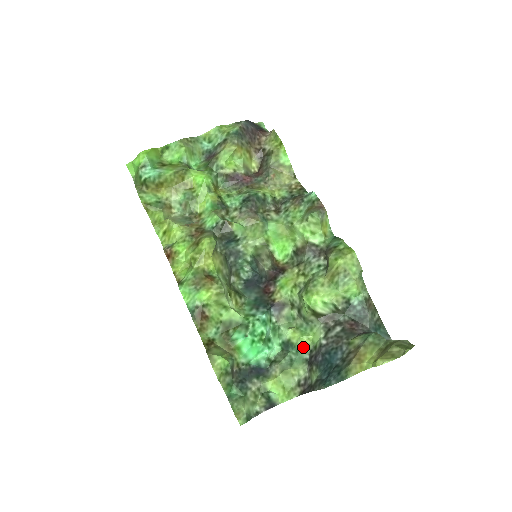
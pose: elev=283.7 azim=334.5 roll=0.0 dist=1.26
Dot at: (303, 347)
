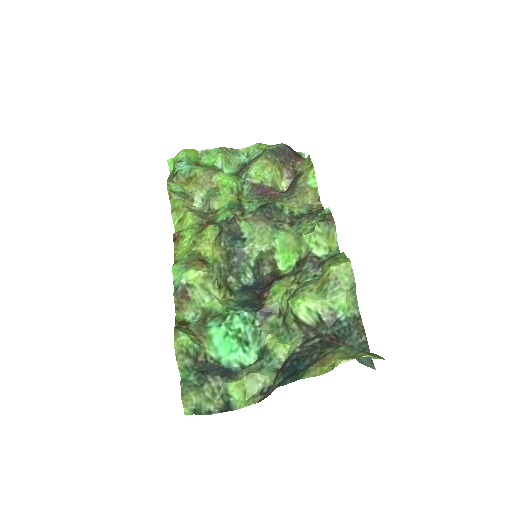
Dot at: (277, 355)
